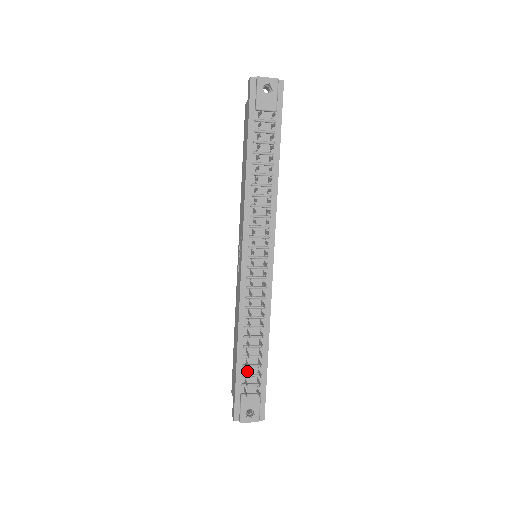
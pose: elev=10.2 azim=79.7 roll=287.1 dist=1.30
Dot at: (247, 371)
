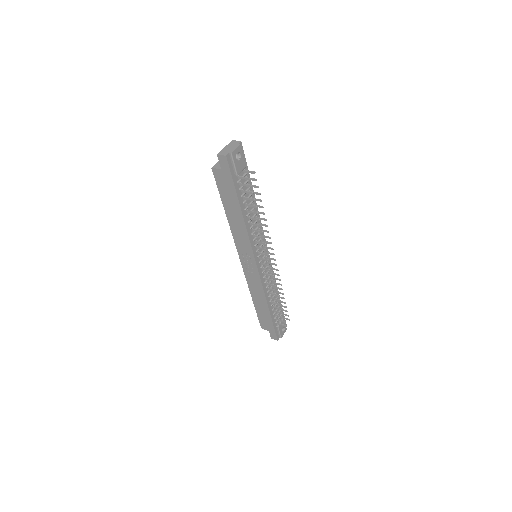
Dot at: (275, 314)
